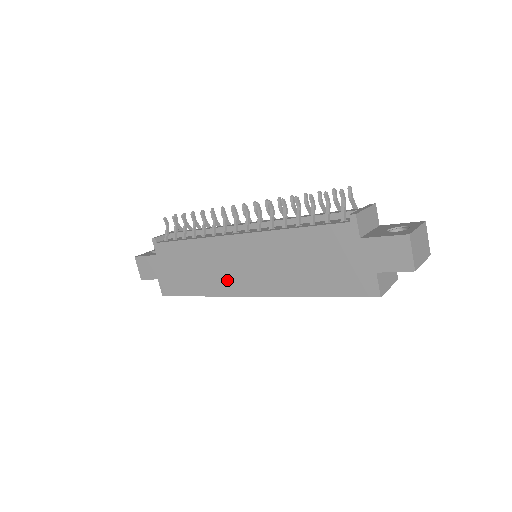
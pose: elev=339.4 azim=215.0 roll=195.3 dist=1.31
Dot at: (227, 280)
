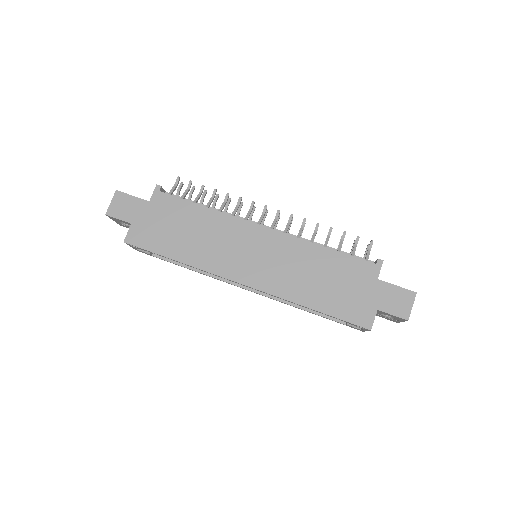
Dot at: (224, 259)
